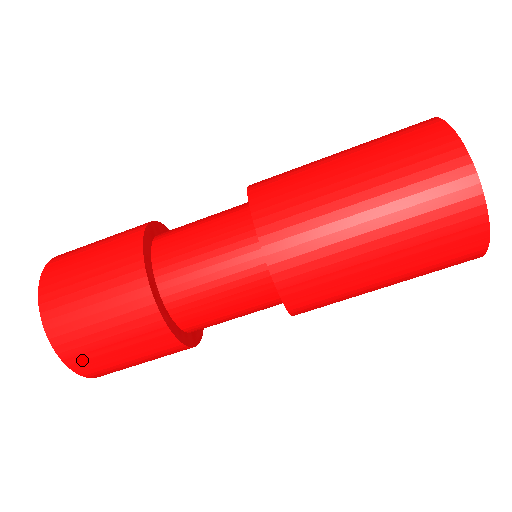
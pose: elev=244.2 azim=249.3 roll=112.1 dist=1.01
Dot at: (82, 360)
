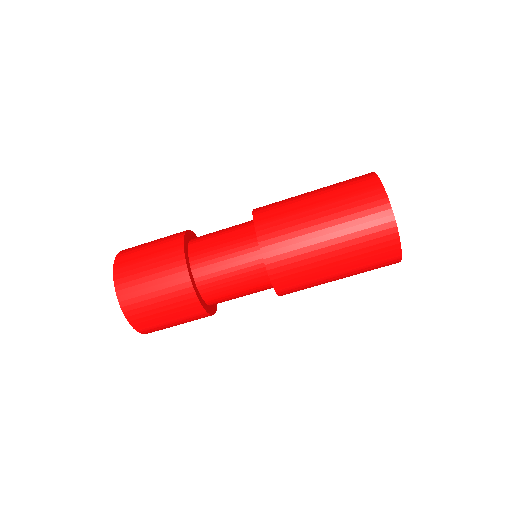
Dot at: (152, 331)
